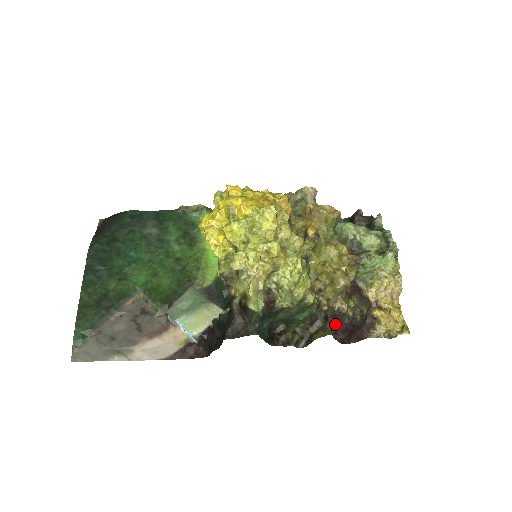
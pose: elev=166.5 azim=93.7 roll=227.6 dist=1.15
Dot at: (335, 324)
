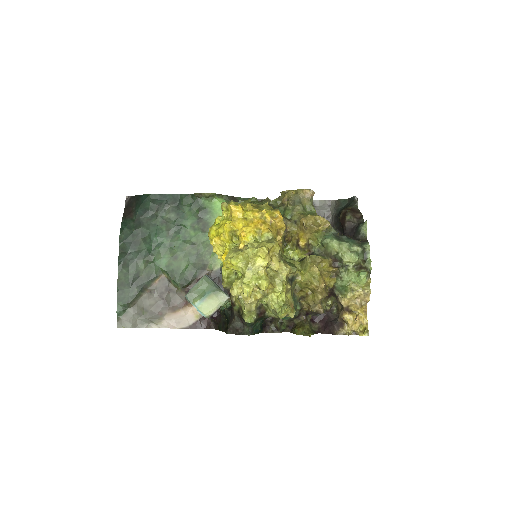
Dot at: (315, 314)
